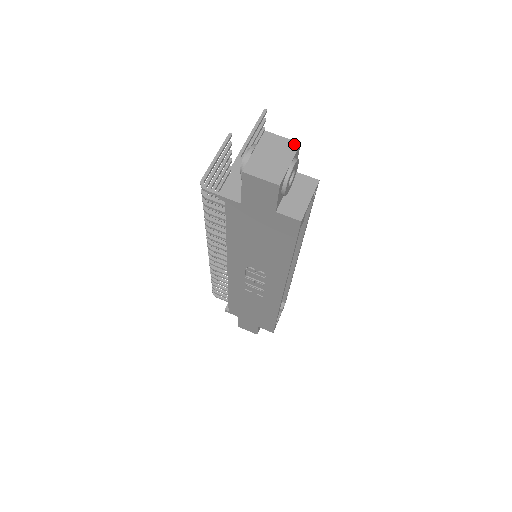
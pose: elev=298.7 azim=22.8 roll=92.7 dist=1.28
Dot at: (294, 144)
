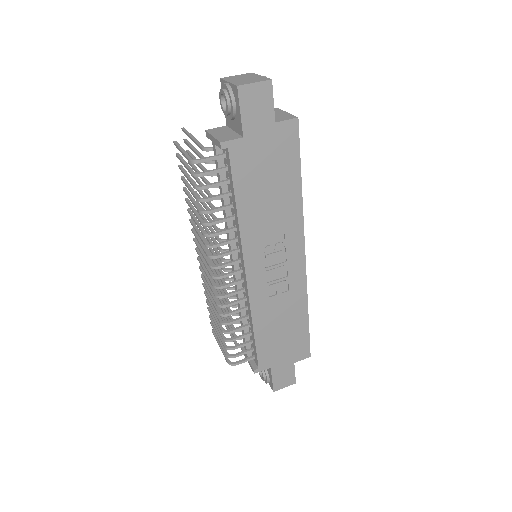
Dot at: (249, 74)
